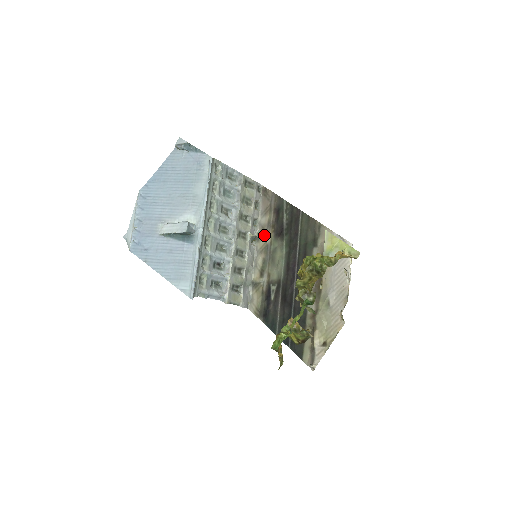
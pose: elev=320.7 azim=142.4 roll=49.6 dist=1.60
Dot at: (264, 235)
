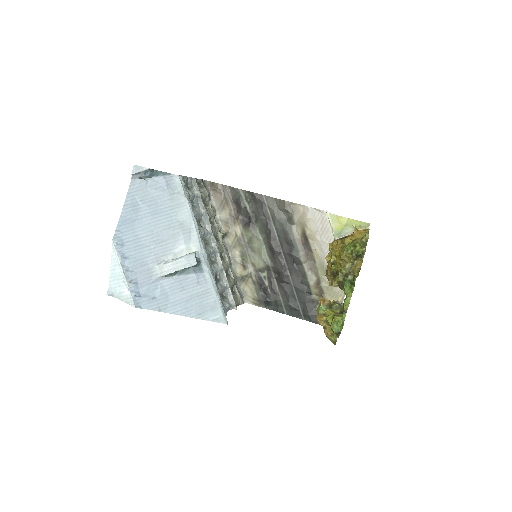
Dot at: (231, 229)
